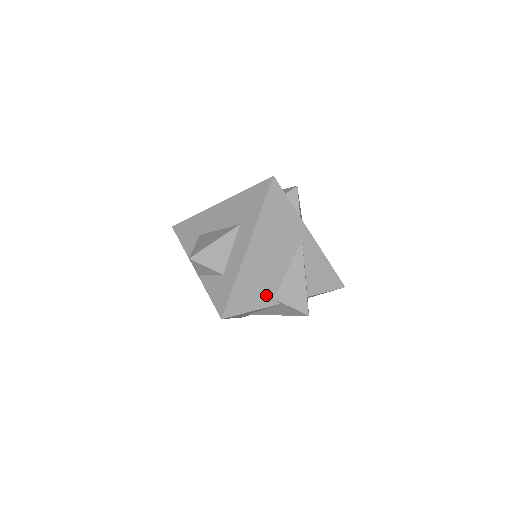
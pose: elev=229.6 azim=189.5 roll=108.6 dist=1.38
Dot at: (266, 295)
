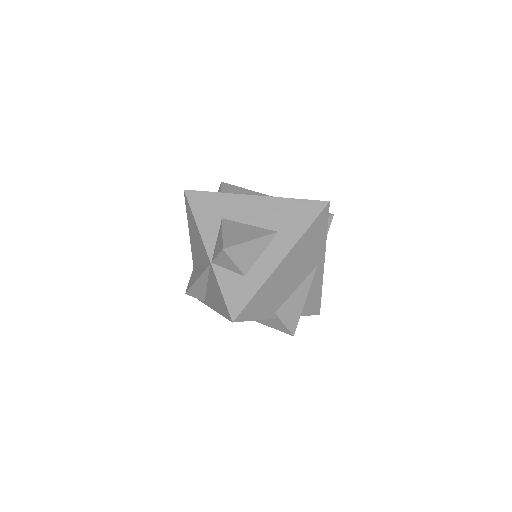
Dot at: (272, 308)
